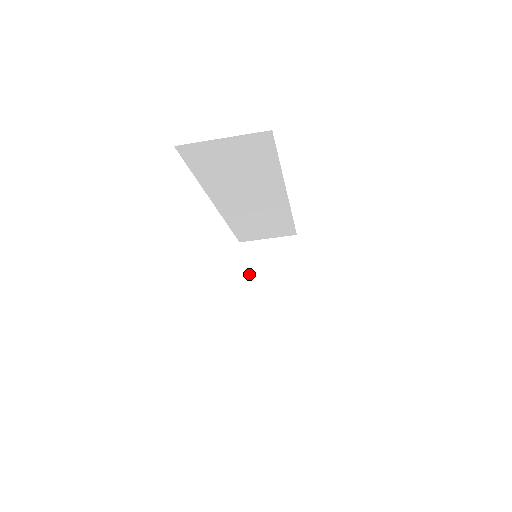
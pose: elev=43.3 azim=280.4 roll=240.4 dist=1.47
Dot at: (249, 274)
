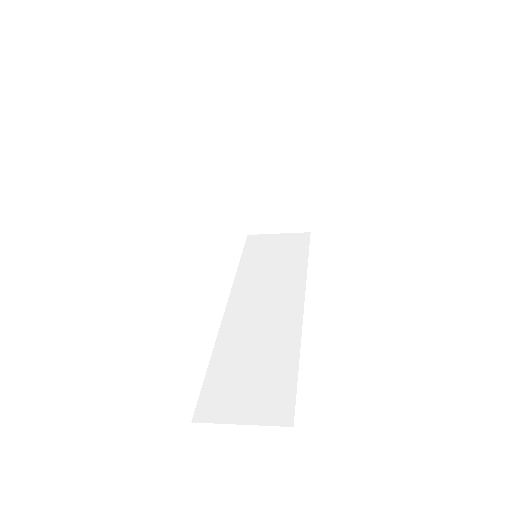
Dot at: (246, 180)
